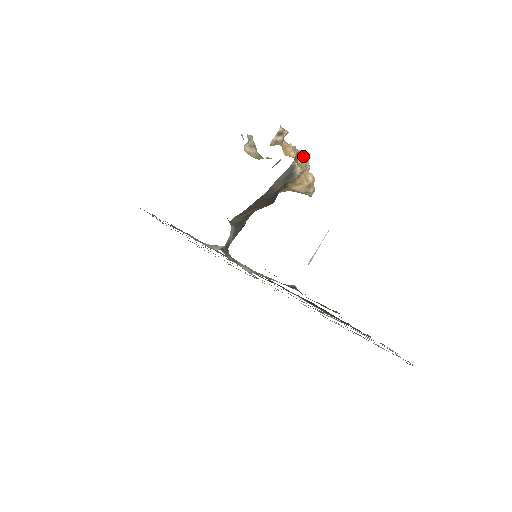
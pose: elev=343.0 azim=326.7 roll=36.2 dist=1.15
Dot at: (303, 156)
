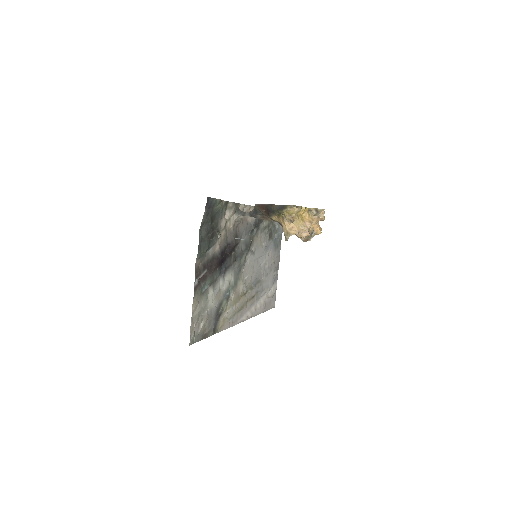
Dot at: (308, 227)
